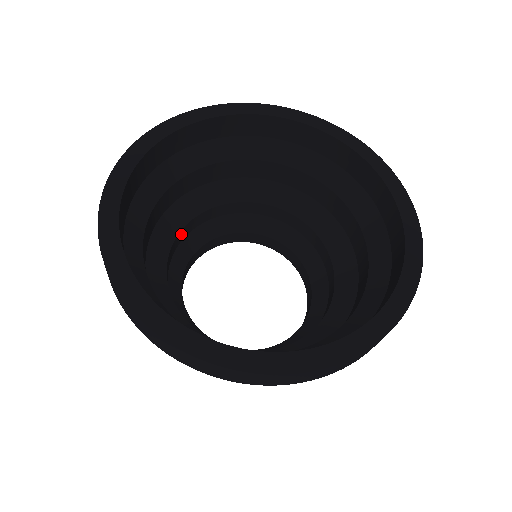
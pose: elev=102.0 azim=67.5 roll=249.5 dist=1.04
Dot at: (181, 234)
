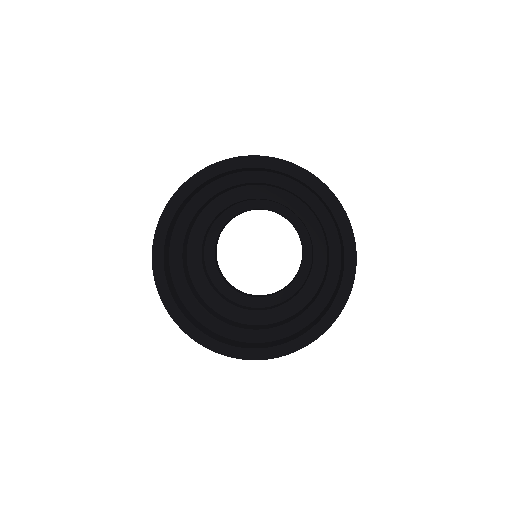
Dot at: (203, 264)
